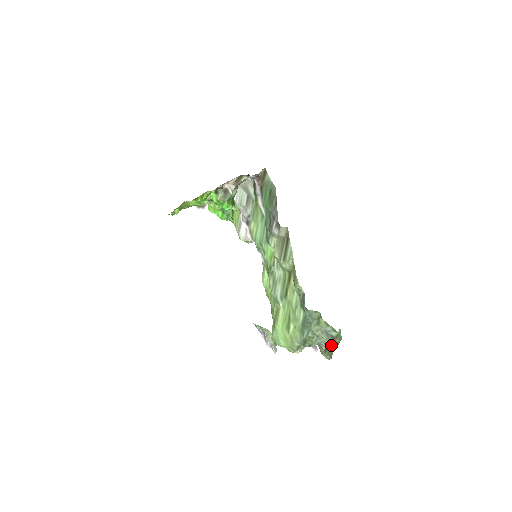
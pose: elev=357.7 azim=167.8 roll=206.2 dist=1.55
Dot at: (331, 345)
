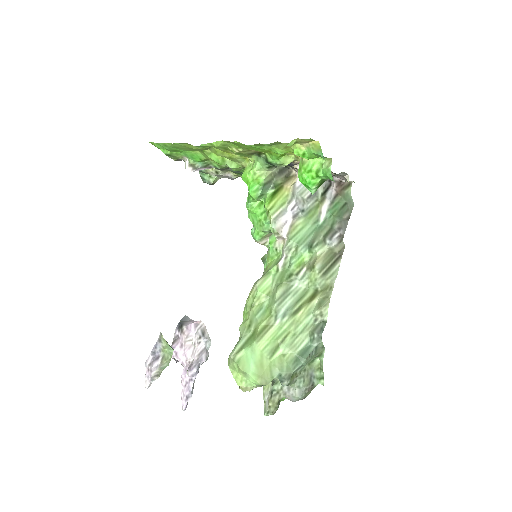
Dot at: (304, 394)
